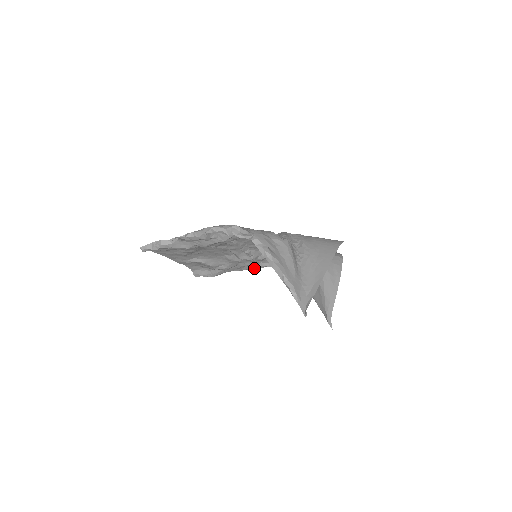
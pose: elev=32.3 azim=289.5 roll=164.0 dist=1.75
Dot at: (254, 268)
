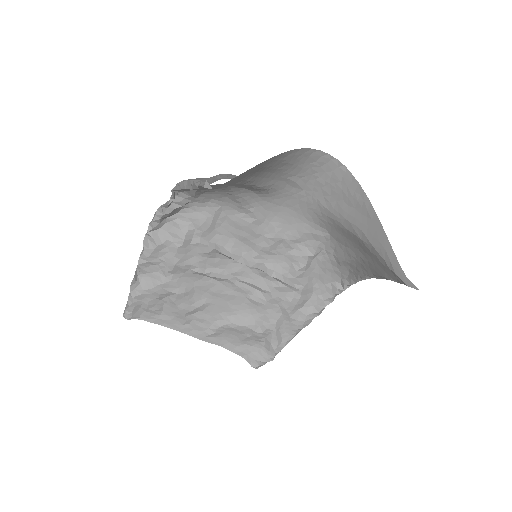
Dot at: (317, 312)
